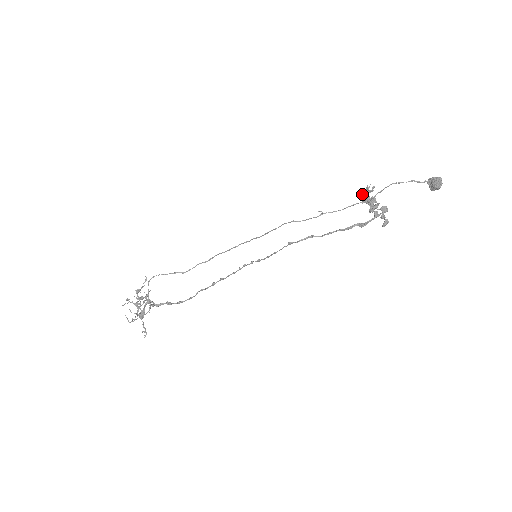
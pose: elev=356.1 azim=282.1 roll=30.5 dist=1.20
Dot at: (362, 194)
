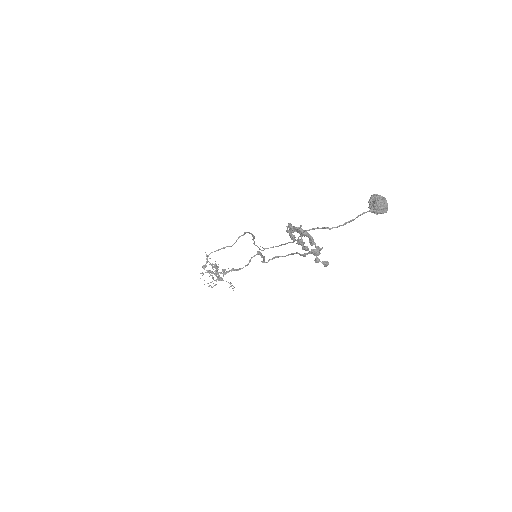
Dot at: occluded
